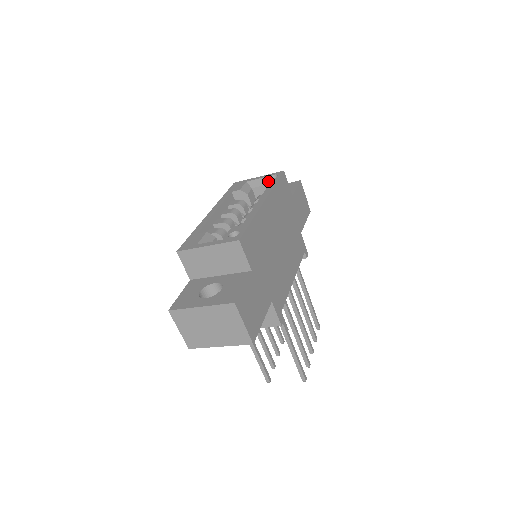
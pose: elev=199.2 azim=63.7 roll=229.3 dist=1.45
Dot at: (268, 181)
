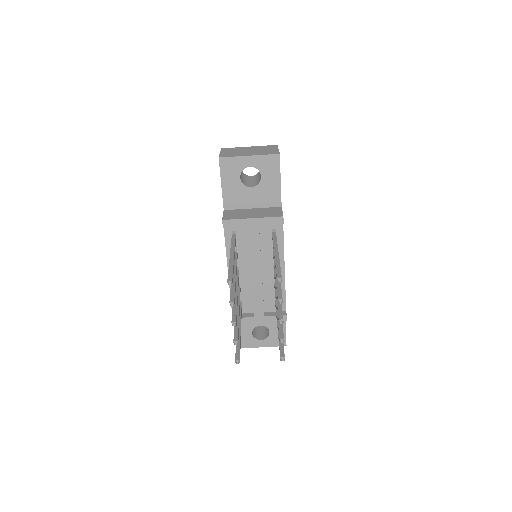
Dot at: occluded
